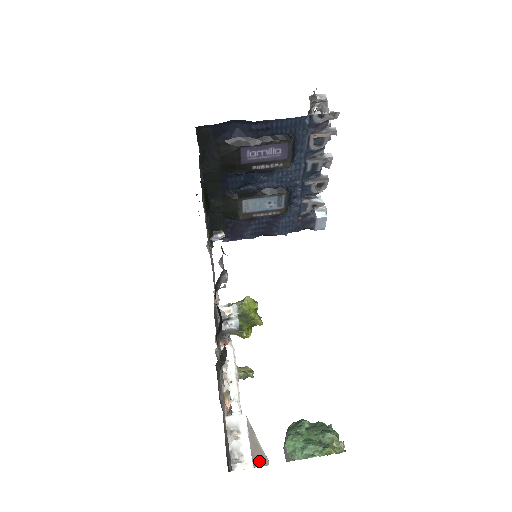
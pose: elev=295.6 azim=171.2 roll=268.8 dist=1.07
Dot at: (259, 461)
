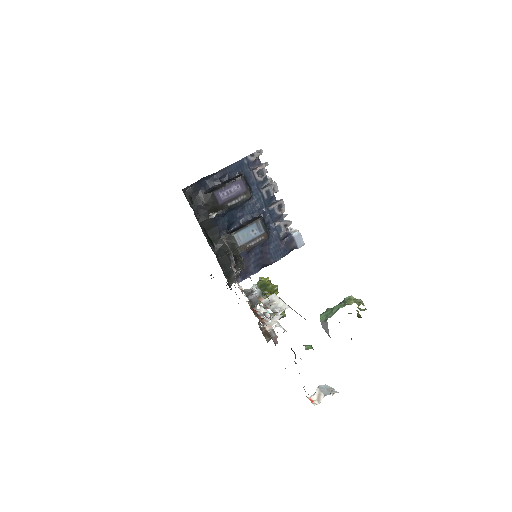
Dot at: occluded
